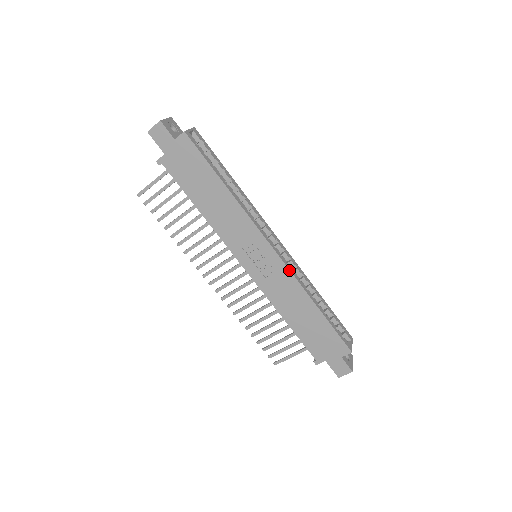
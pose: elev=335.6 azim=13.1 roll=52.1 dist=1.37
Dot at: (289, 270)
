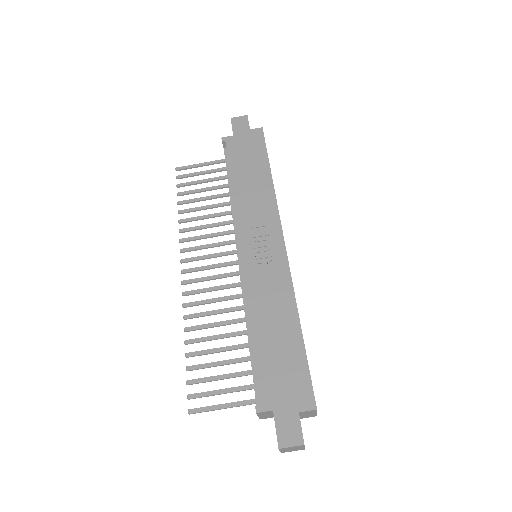
Dot at: (289, 270)
